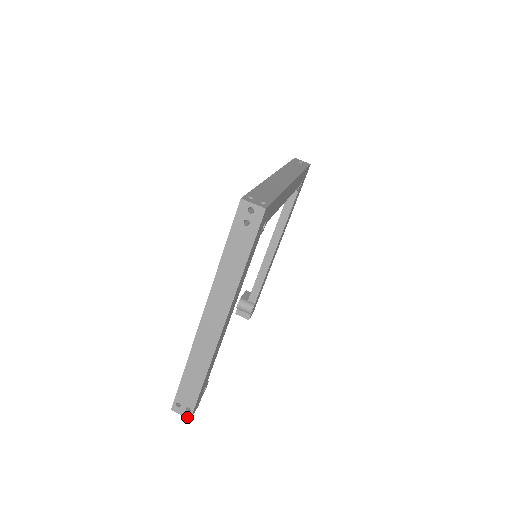
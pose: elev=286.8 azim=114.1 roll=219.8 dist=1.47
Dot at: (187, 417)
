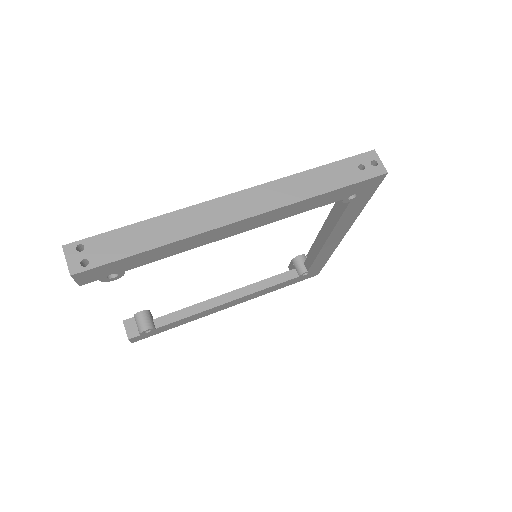
Dot at: (70, 270)
